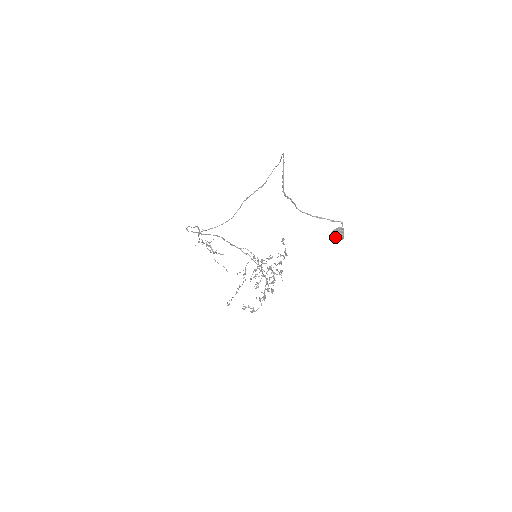
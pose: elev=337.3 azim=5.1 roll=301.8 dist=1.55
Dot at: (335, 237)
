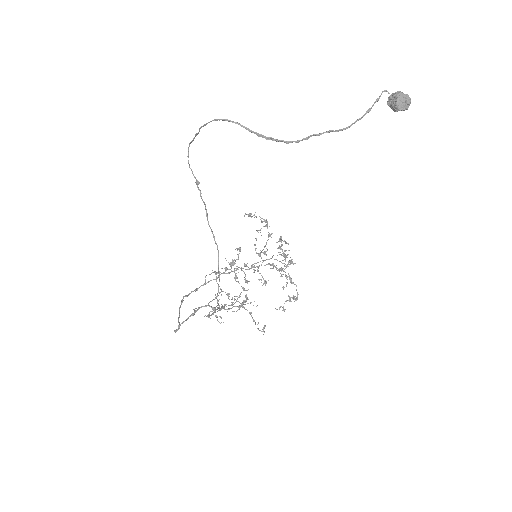
Dot at: (405, 106)
